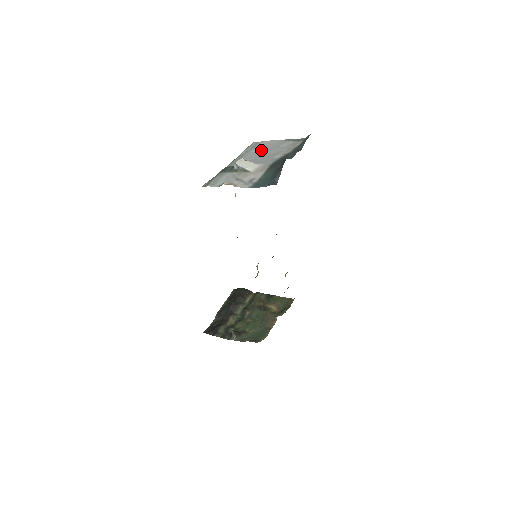
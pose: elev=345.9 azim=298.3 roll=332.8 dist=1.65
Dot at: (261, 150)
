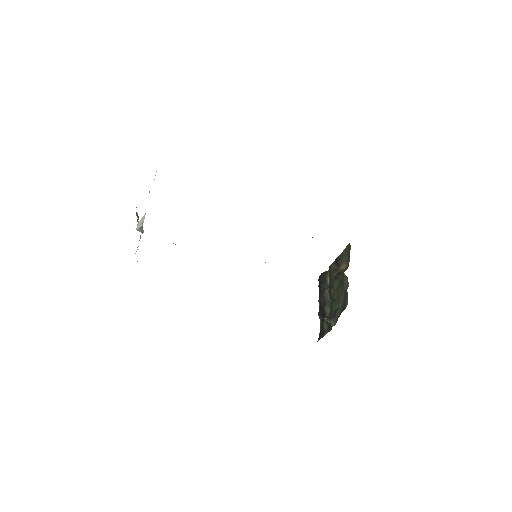
Dot at: occluded
